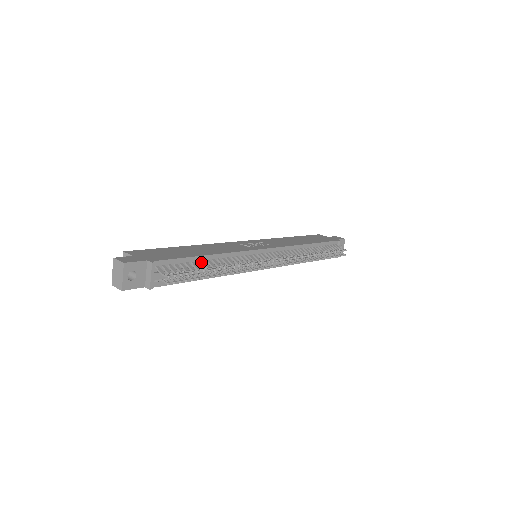
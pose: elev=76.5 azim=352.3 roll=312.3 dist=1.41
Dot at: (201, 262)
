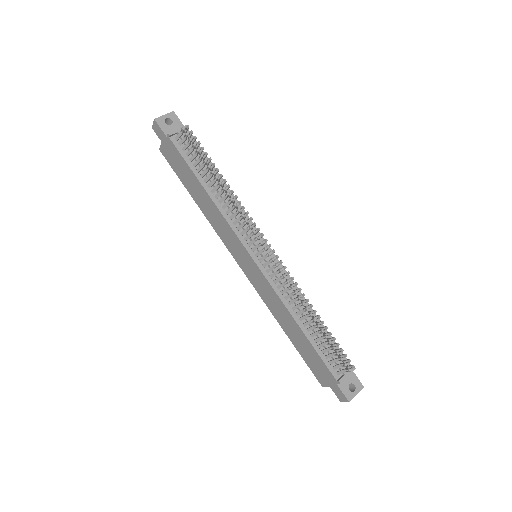
Dot at: (213, 175)
